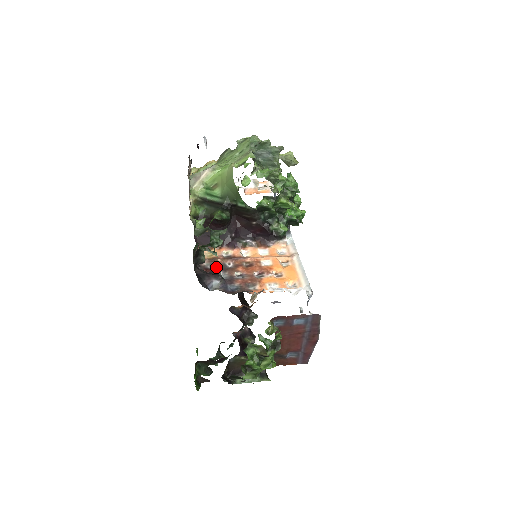
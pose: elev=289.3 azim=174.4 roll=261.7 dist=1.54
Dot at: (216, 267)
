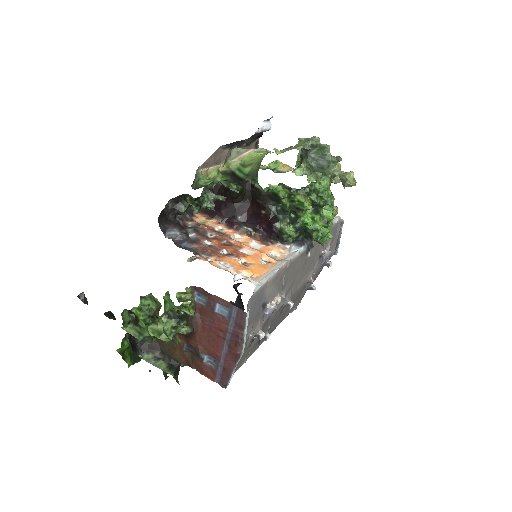
Dot at: (195, 228)
